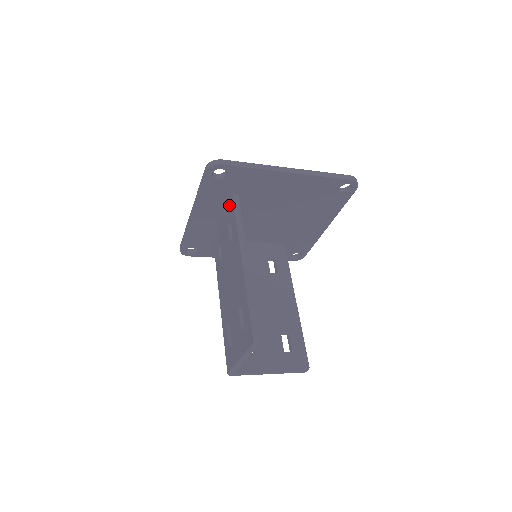
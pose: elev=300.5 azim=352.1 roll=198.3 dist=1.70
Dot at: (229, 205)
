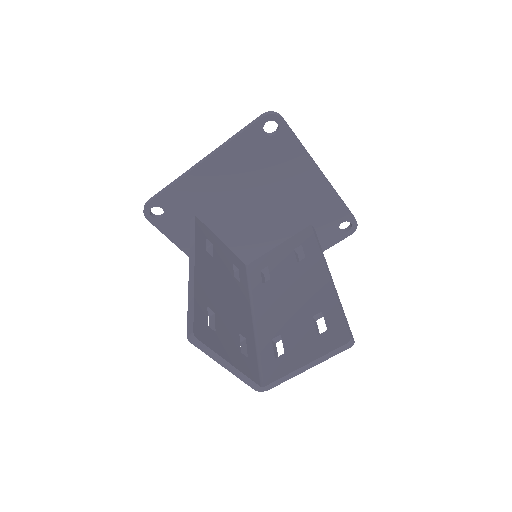
Dot at: occluded
